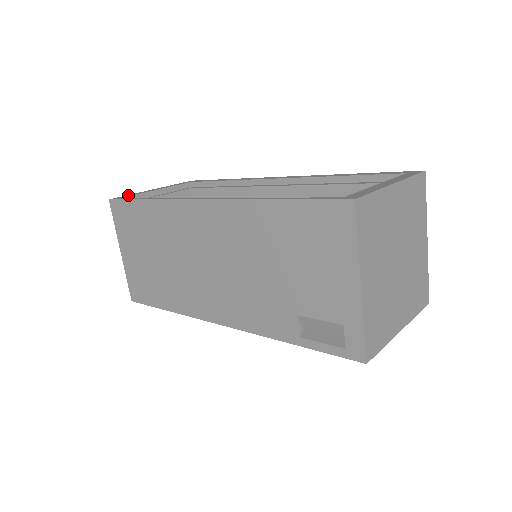
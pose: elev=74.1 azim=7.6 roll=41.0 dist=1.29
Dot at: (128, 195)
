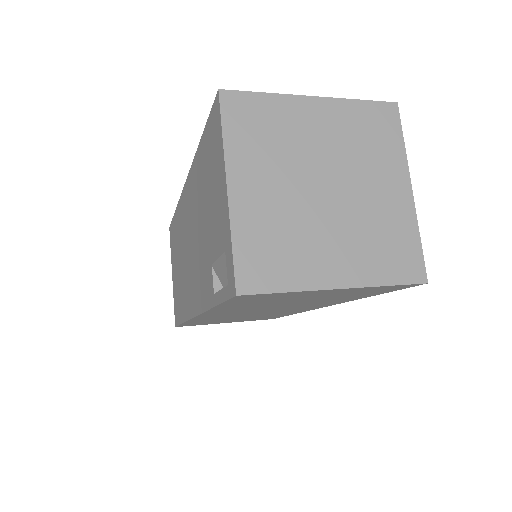
Dot at: occluded
